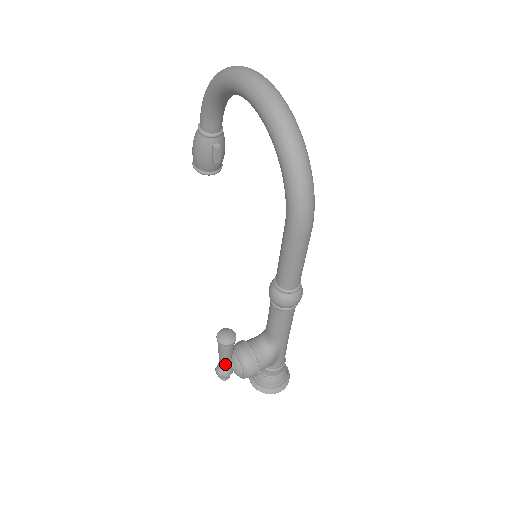
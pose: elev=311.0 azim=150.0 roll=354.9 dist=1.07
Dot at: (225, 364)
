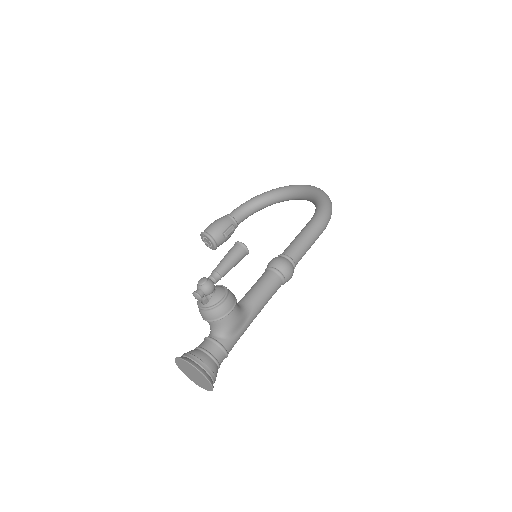
Dot at: (220, 272)
